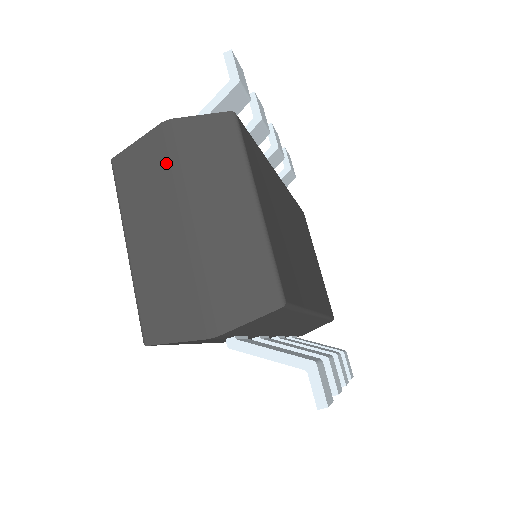
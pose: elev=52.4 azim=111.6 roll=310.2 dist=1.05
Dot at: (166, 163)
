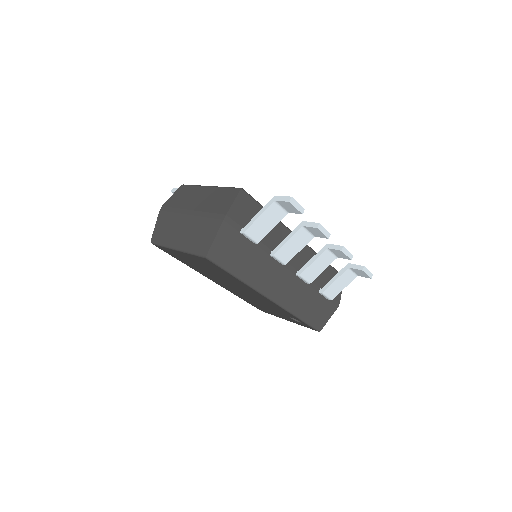
Dot at: (170, 214)
